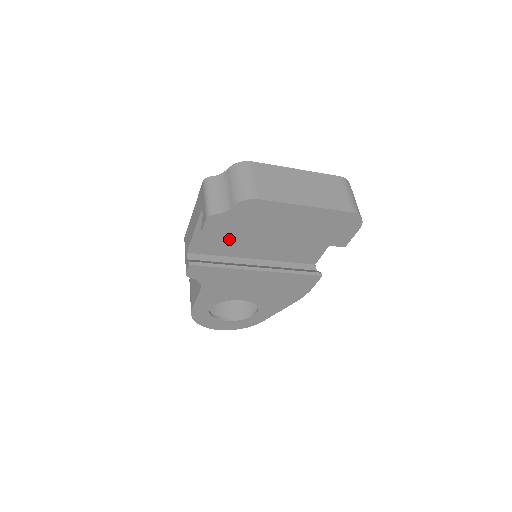
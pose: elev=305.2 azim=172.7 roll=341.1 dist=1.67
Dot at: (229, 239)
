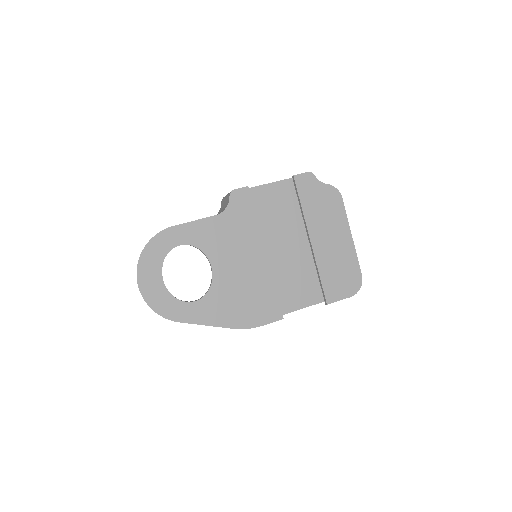
Dot at: (269, 217)
